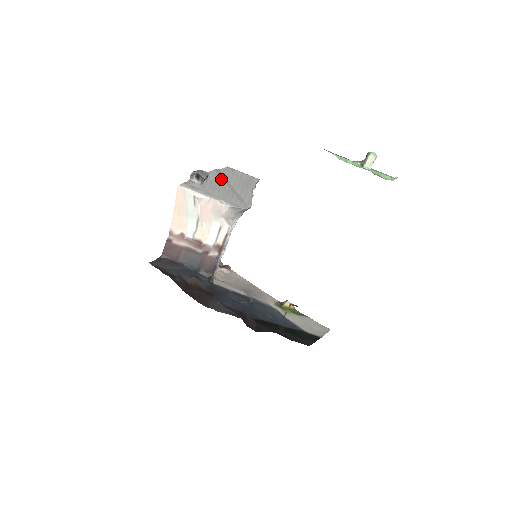
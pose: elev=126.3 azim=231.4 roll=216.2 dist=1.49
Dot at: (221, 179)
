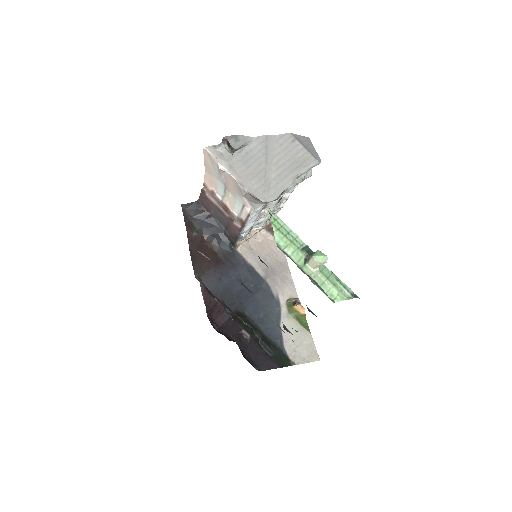
Dot at: (263, 151)
